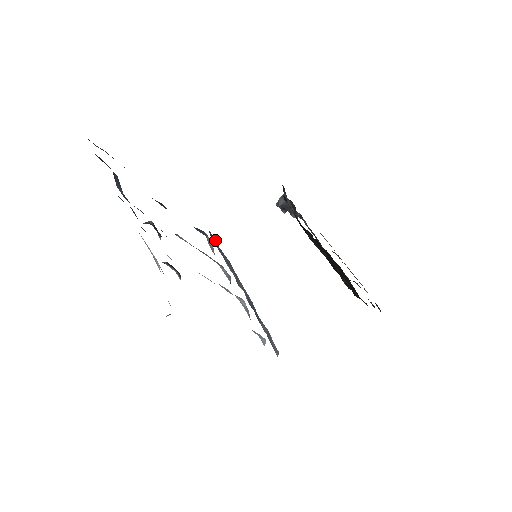
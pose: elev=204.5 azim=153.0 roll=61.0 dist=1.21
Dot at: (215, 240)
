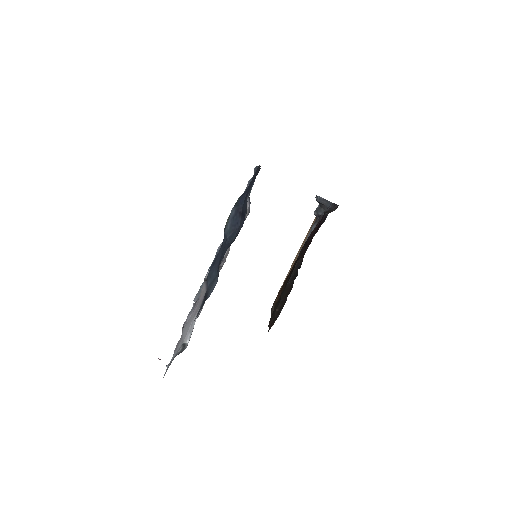
Dot at: (253, 183)
